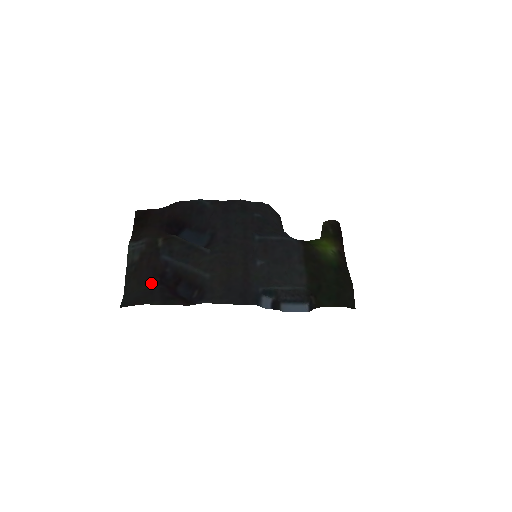
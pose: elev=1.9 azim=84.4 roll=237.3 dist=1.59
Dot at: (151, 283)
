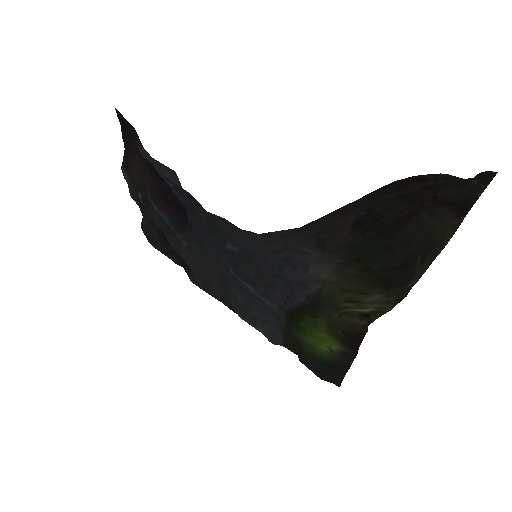
Dot at: (152, 228)
